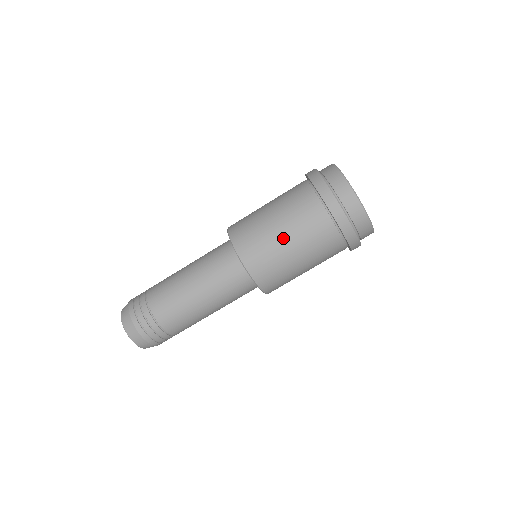
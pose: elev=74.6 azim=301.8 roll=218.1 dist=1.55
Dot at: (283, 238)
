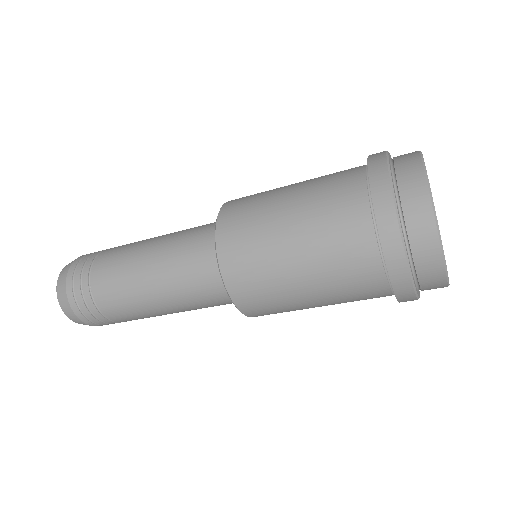
Dot at: occluded
